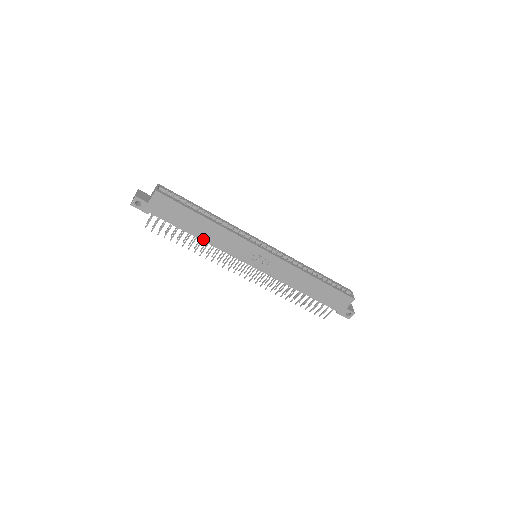
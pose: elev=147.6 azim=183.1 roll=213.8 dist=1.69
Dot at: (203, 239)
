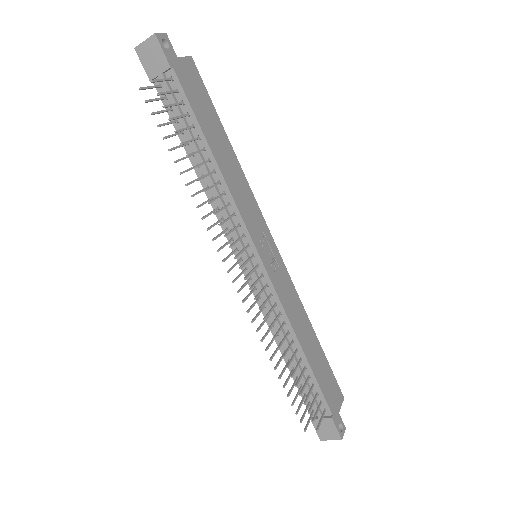
Dot at: (220, 167)
